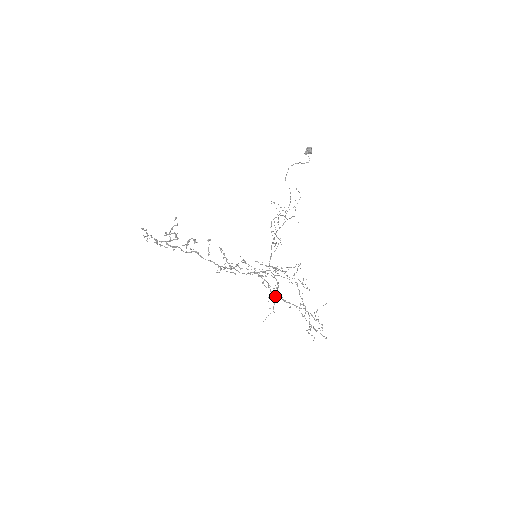
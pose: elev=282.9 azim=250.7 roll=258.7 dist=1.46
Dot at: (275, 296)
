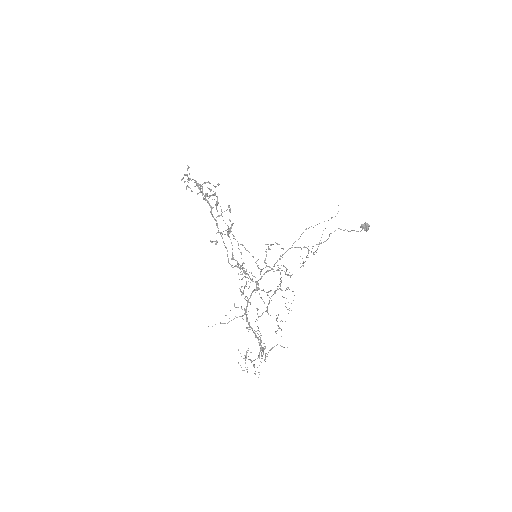
Dot at: occluded
